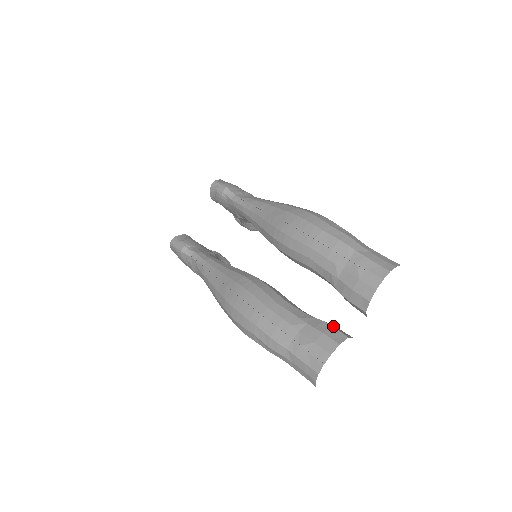
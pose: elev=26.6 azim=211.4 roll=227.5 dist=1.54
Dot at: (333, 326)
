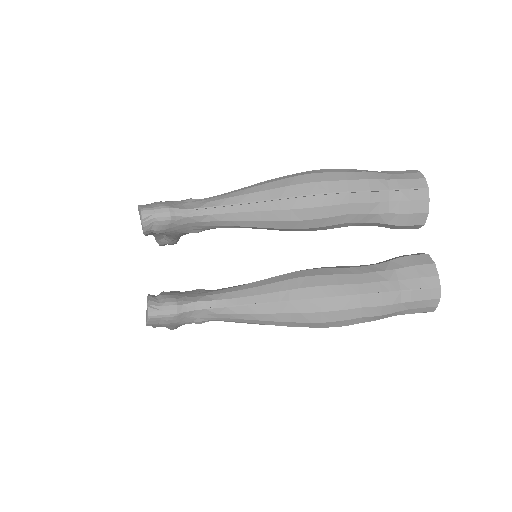
Dot at: (409, 255)
